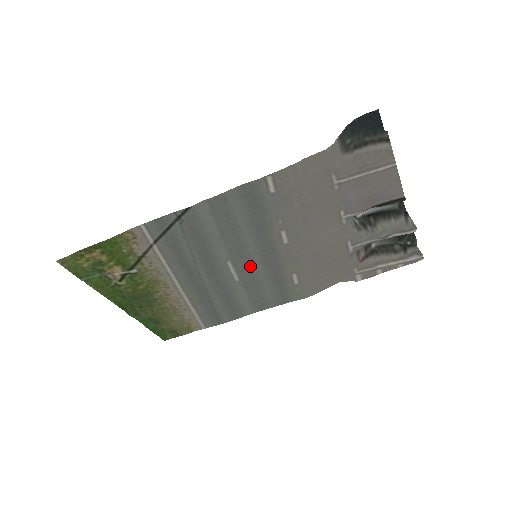
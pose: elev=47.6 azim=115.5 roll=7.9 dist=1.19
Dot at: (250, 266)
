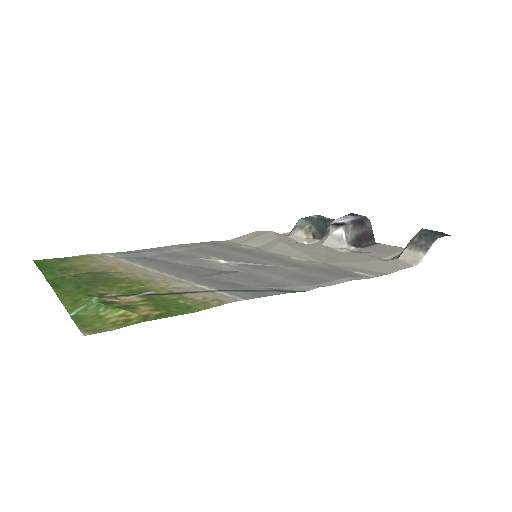
Dot at: (240, 258)
